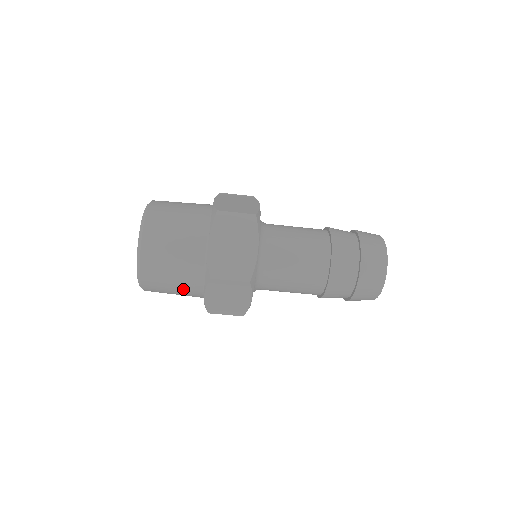
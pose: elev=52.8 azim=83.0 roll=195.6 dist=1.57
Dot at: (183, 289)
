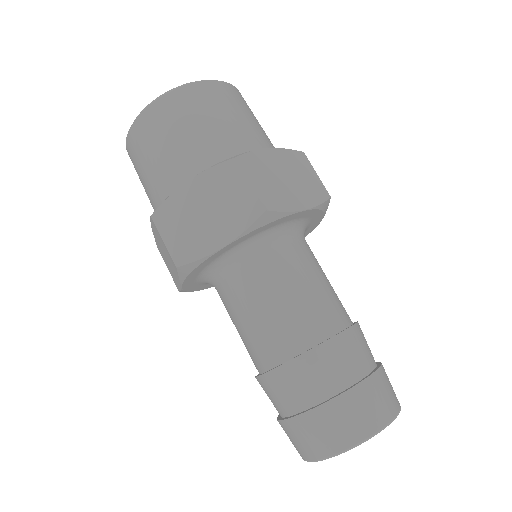
Dot at: (176, 157)
